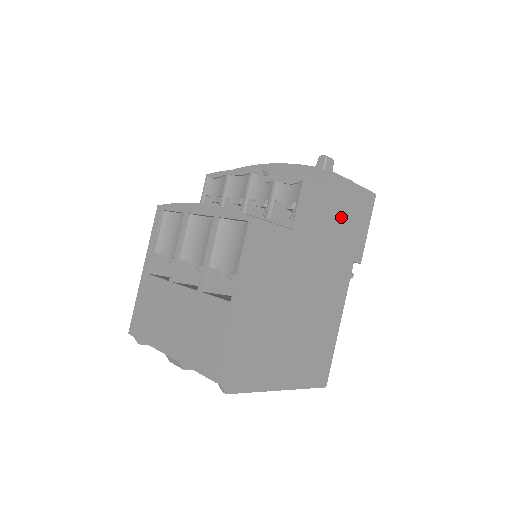
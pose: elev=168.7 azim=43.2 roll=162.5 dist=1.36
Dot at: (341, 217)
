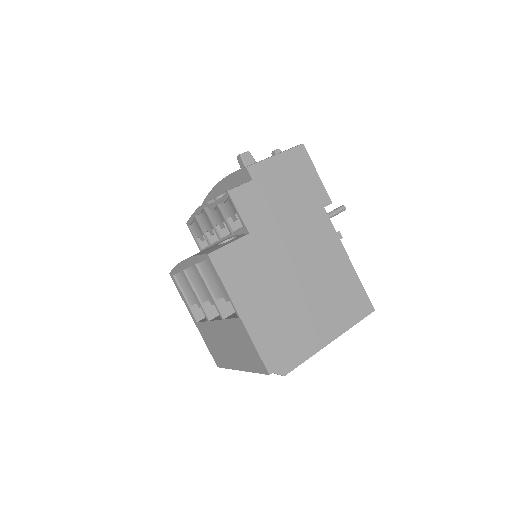
Dot at: (283, 189)
